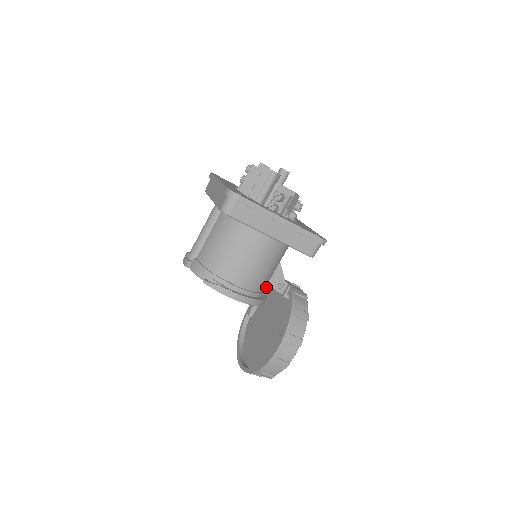
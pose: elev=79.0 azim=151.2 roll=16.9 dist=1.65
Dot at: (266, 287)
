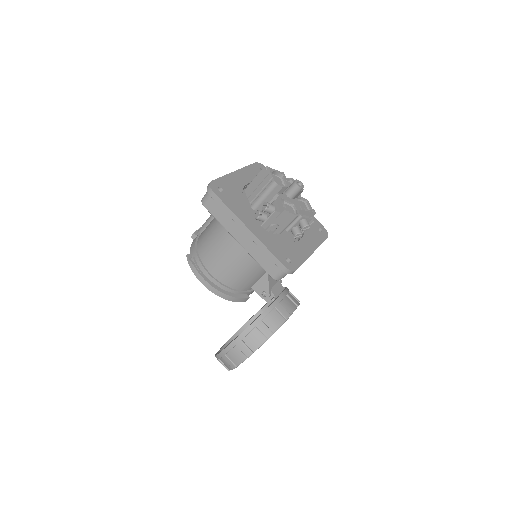
Dot at: occluded
